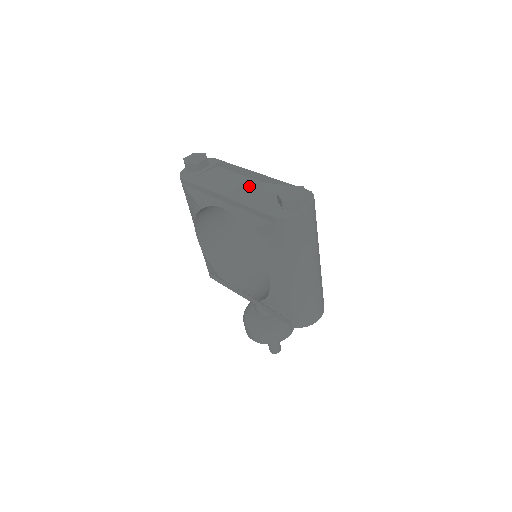
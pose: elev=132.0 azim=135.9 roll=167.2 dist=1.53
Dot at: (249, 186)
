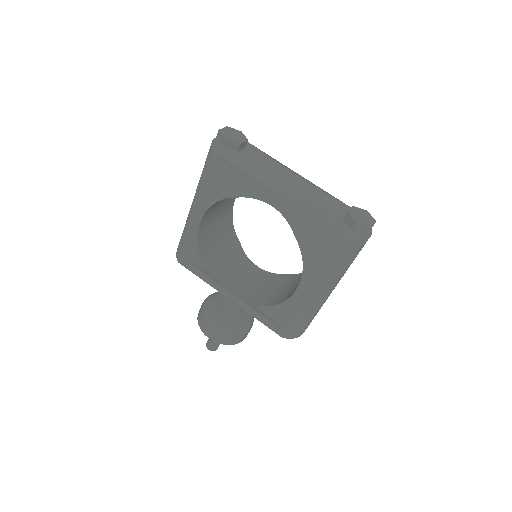
Dot at: (311, 193)
